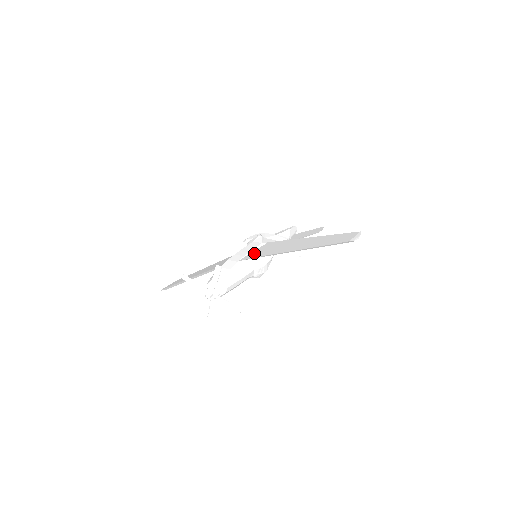
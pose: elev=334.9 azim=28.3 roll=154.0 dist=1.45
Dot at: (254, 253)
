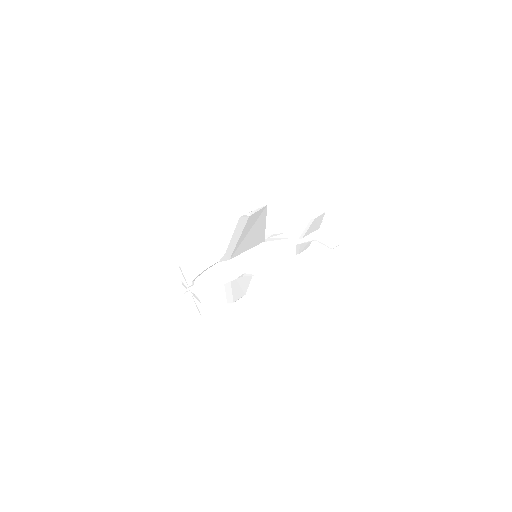
Dot at: occluded
